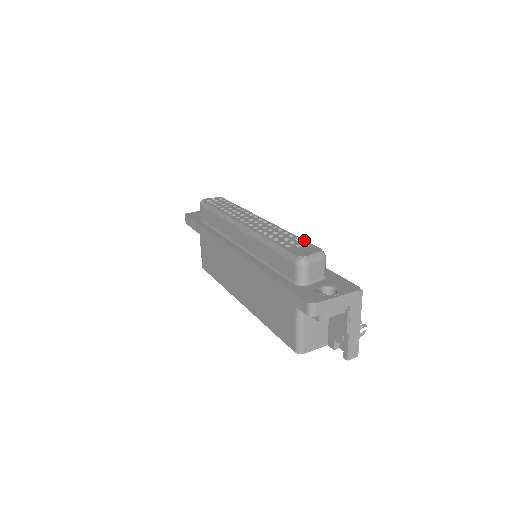
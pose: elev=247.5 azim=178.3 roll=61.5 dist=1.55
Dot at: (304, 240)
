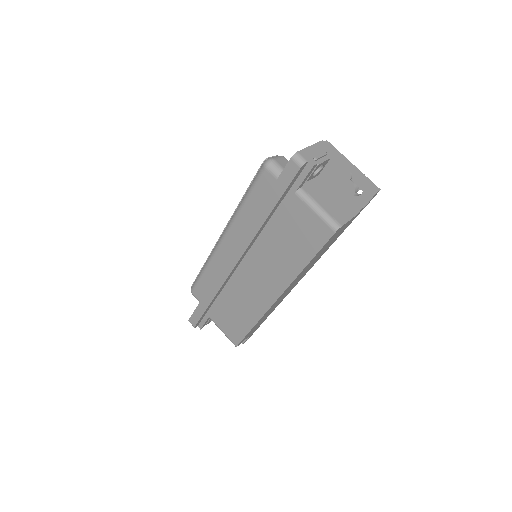
Dot at: occluded
